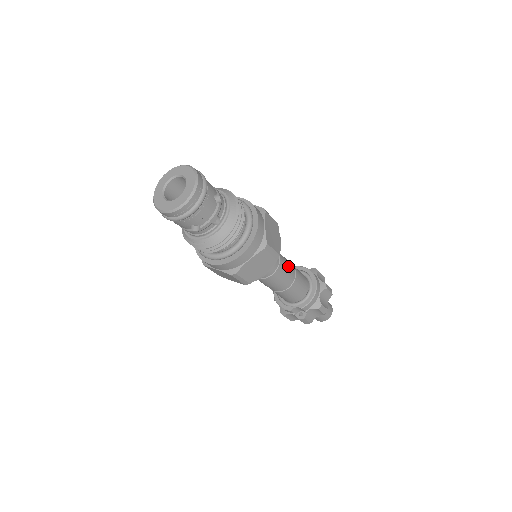
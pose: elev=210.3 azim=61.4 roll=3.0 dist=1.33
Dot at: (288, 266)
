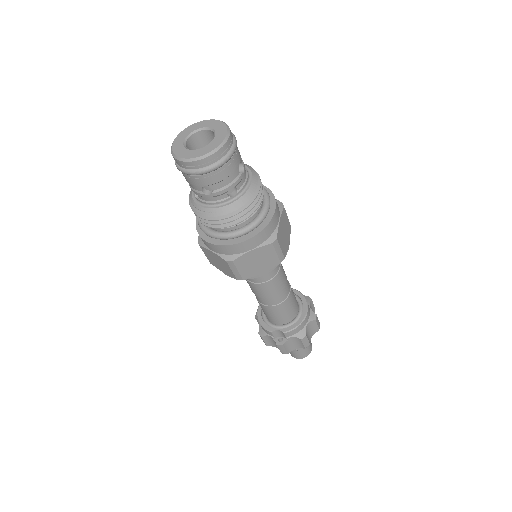
Dot at: (285, 280)
